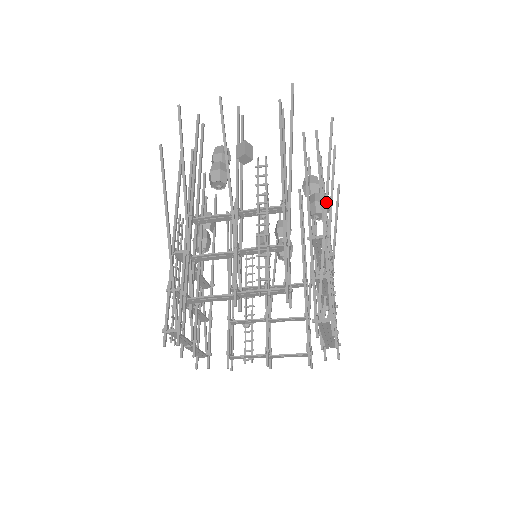
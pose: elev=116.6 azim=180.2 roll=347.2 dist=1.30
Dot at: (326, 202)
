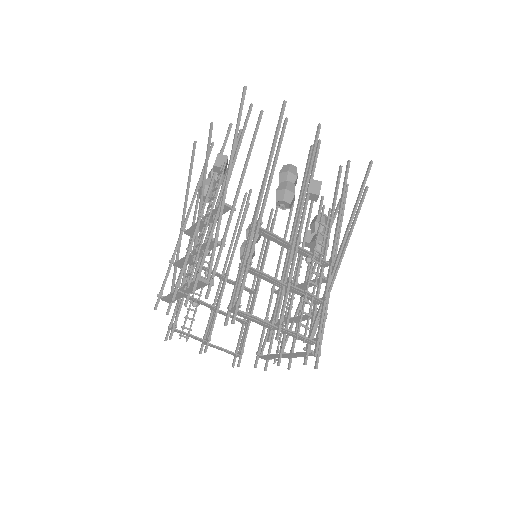
Dot at: (261, 190)
